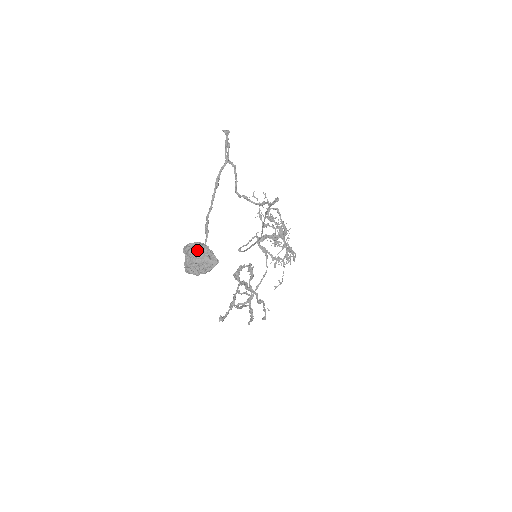
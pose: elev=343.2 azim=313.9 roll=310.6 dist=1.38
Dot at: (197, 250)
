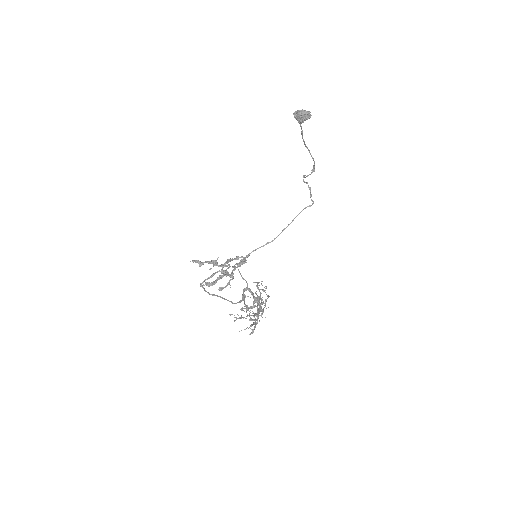
Dot at: occluded
